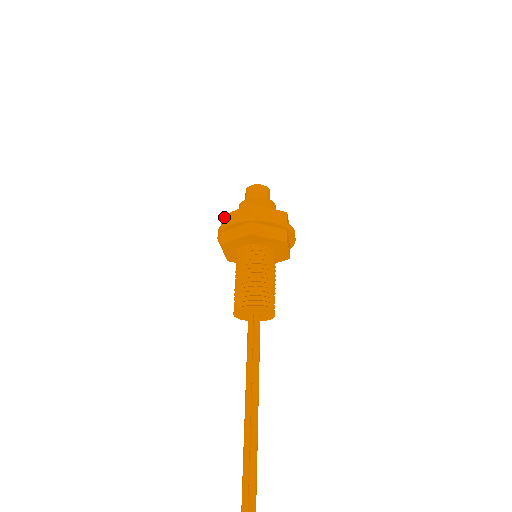
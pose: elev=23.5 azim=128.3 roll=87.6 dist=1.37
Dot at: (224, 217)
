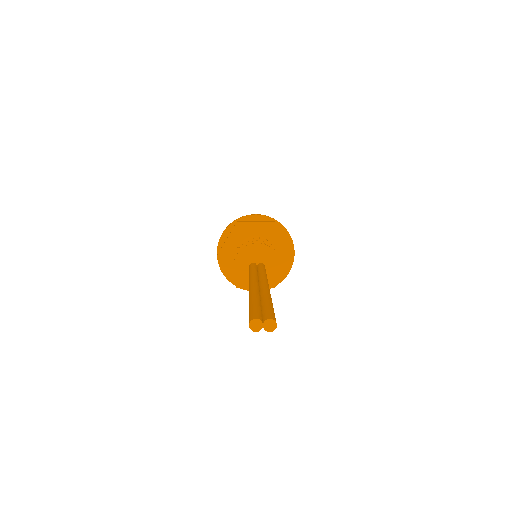
Dot at: occluded
